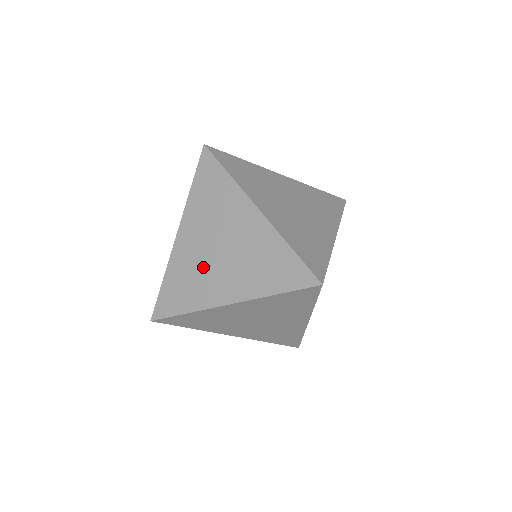
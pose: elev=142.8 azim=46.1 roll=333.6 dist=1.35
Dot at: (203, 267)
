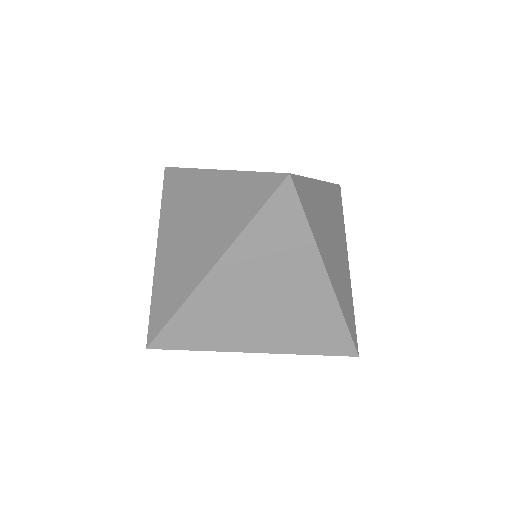
Dot at: (182, 256)
